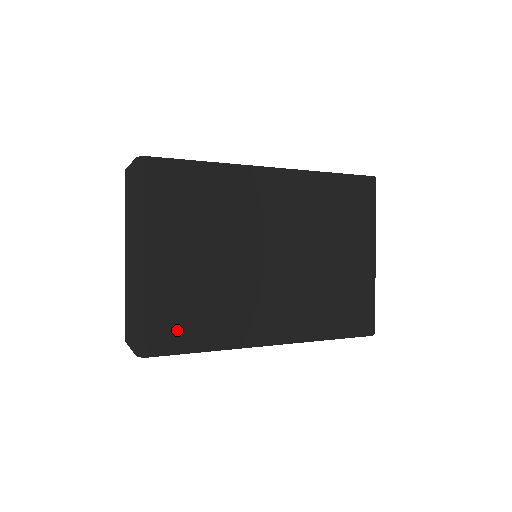
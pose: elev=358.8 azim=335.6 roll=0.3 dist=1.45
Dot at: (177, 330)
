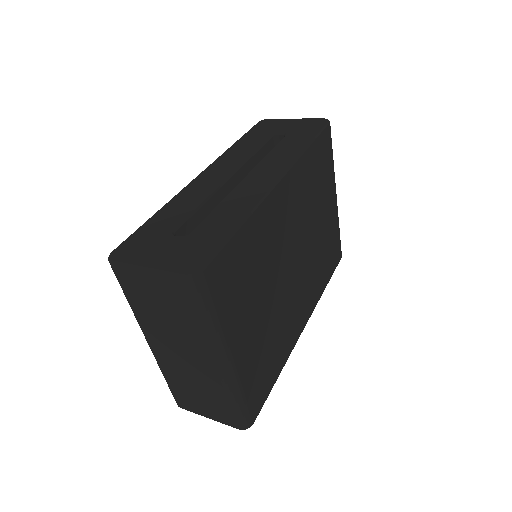
Dot at: (262, 385)
